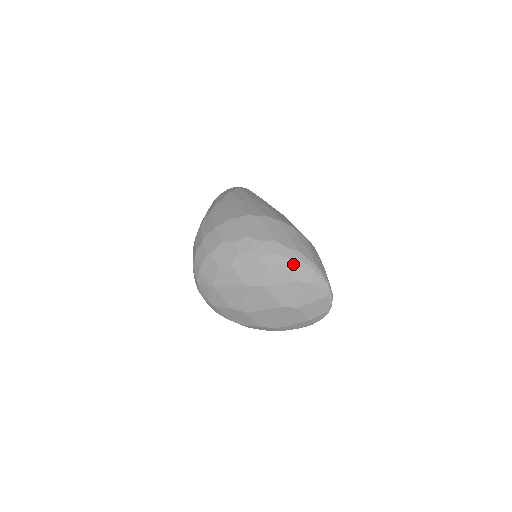
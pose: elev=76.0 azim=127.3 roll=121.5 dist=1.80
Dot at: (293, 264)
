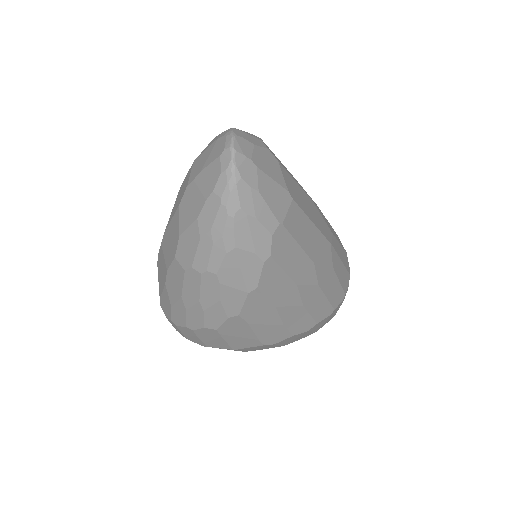
Dot at: occluded
